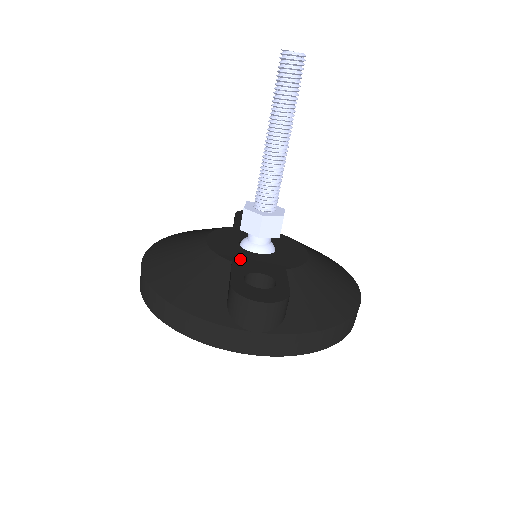
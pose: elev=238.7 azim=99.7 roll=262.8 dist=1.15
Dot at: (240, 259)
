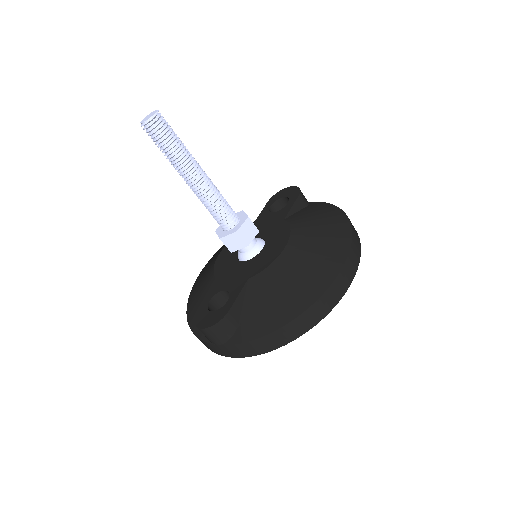
Dot at: (224, 275)
